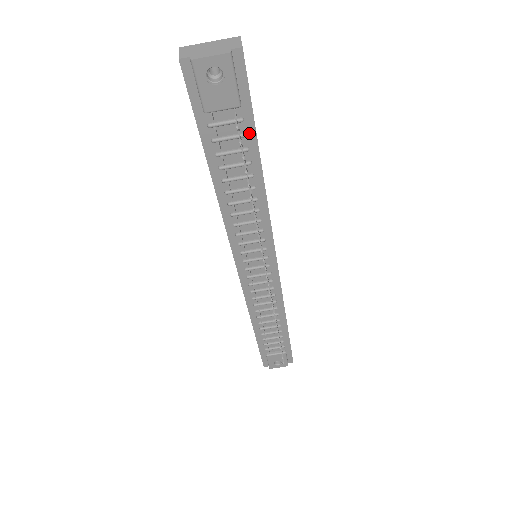
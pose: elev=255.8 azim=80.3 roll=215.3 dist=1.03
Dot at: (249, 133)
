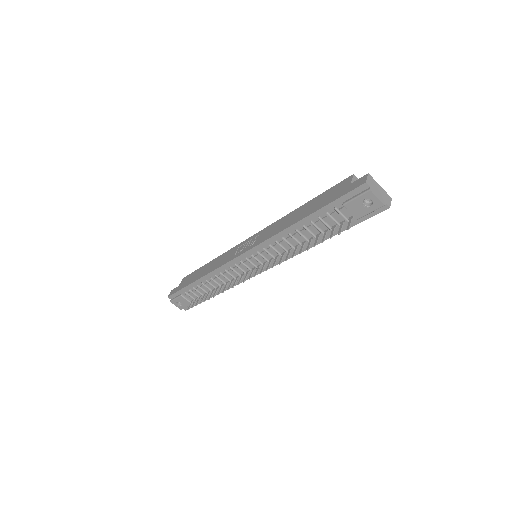
Dot at: (343, 227)
